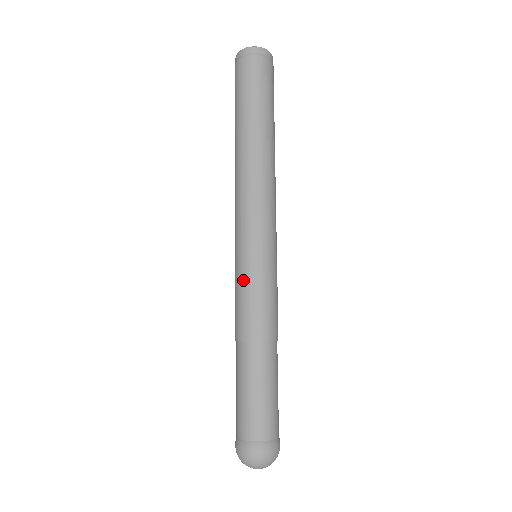
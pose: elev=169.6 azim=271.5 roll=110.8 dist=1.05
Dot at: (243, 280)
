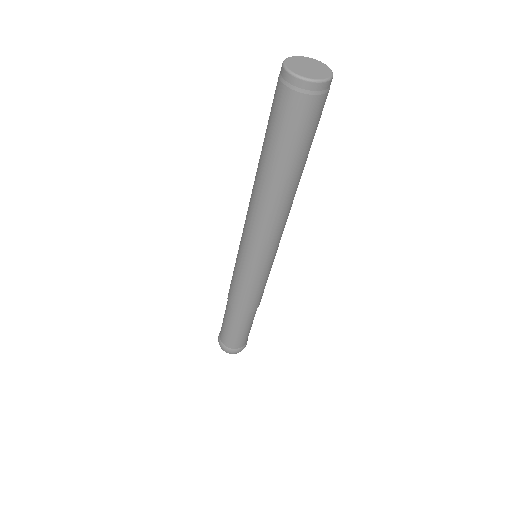
Dot at: (245, 283)
